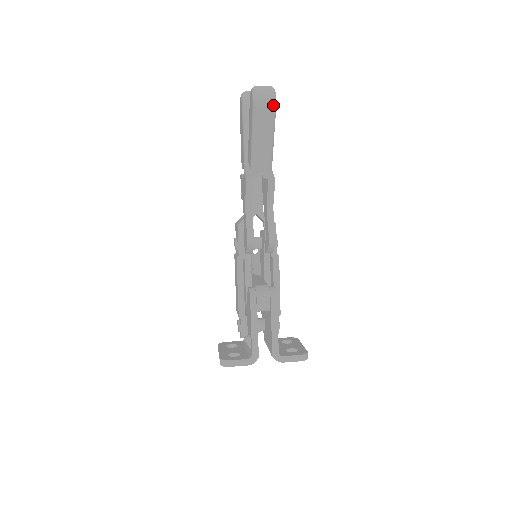
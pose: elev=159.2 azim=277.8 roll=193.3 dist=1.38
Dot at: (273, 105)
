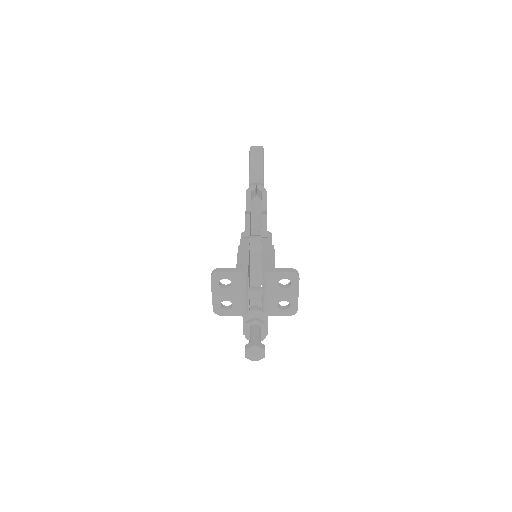
Dot at: (261, 148)
